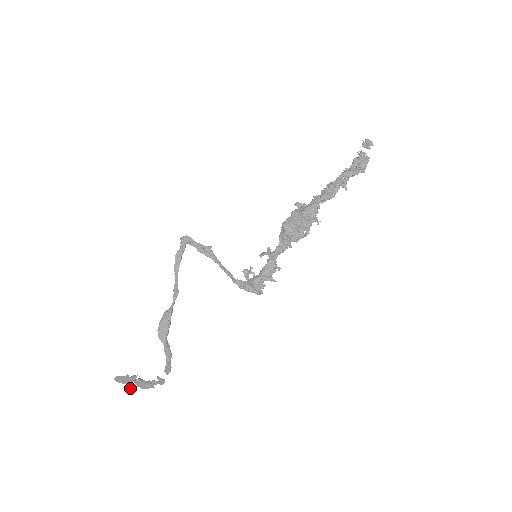
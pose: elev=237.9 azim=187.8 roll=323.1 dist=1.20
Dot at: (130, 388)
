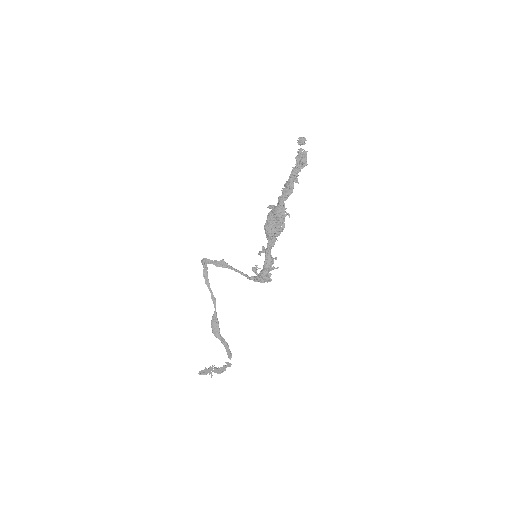
Dot at: (211, 376)
